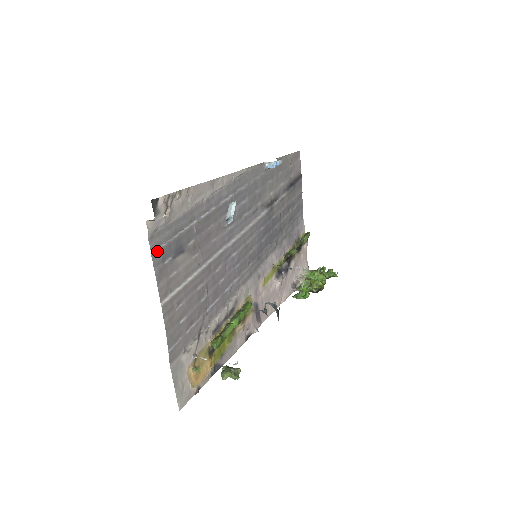
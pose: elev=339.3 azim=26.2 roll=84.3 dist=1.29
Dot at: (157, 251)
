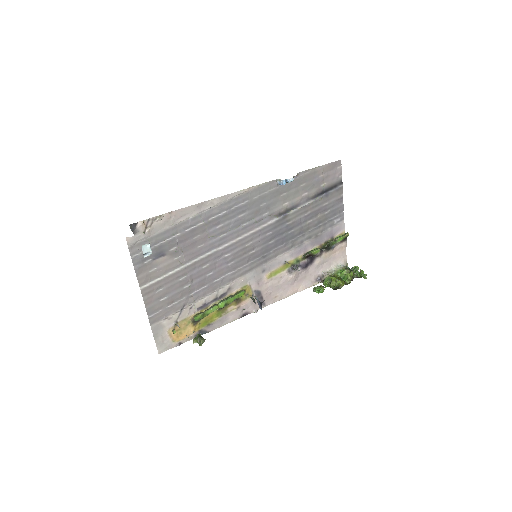
Dot at: (137, 255)
